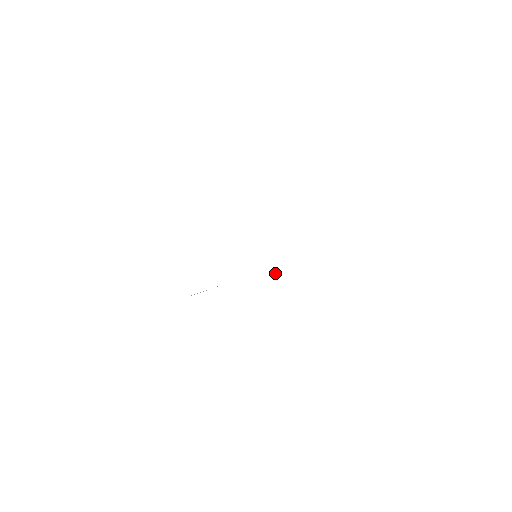
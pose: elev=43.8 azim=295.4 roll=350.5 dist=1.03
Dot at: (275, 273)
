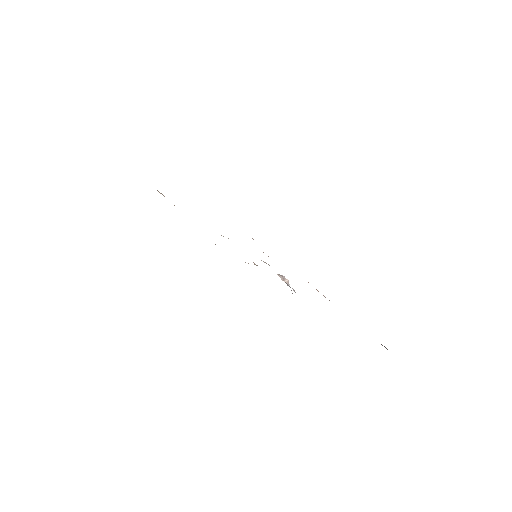
Dot at: occluded
